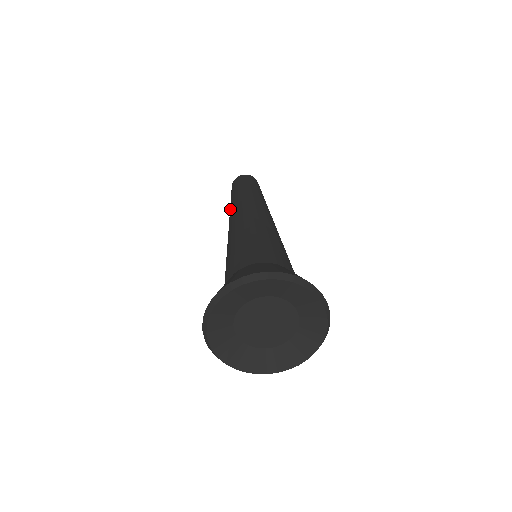
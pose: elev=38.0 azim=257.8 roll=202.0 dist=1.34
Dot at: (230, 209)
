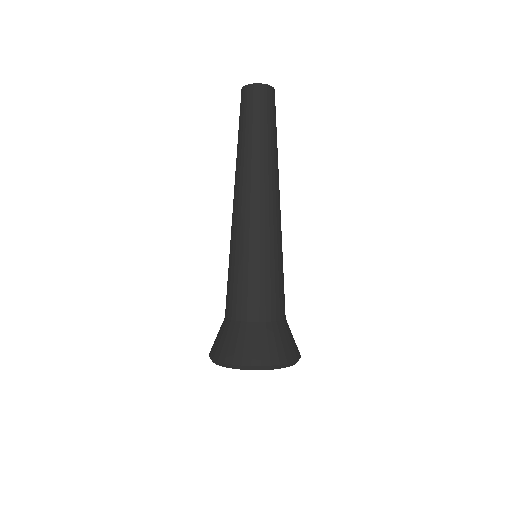
Dot at: occluded
